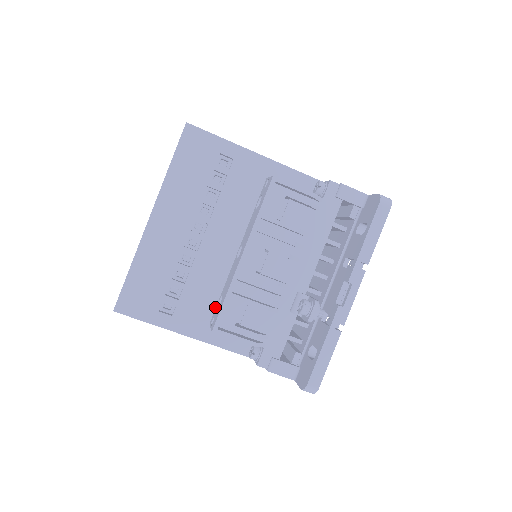
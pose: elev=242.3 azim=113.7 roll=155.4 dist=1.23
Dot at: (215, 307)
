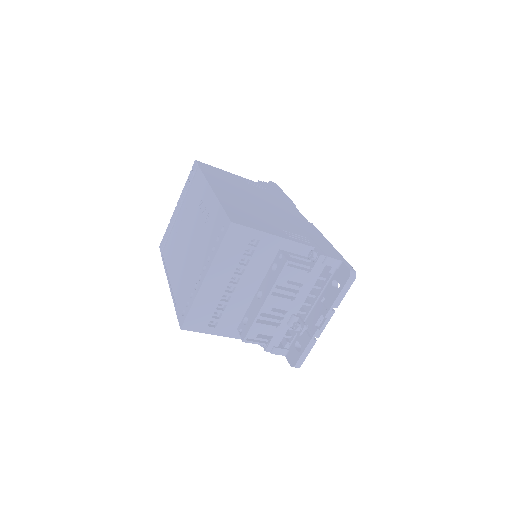
Dot at: (241, 320)
